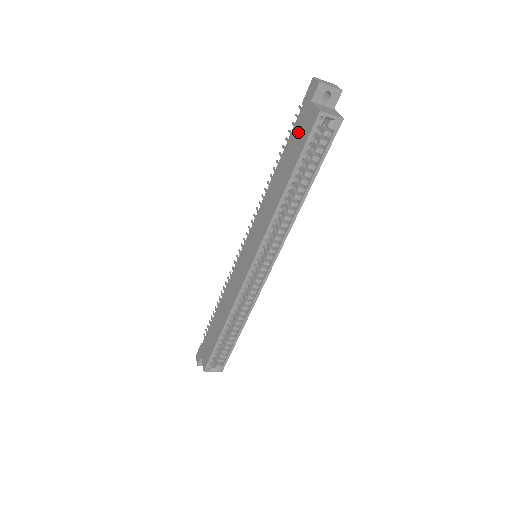
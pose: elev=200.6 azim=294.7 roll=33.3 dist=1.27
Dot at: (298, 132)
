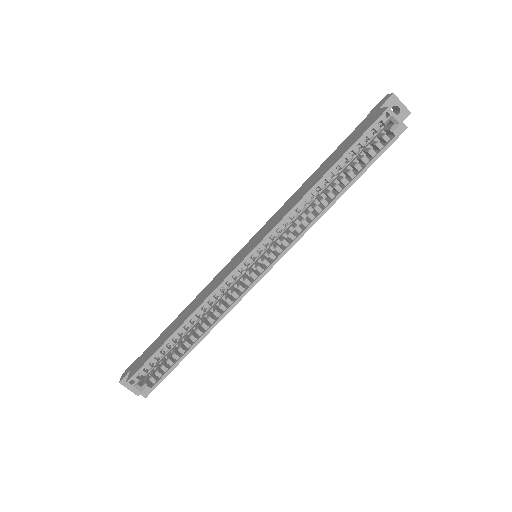
Dot at: (356, 132)
